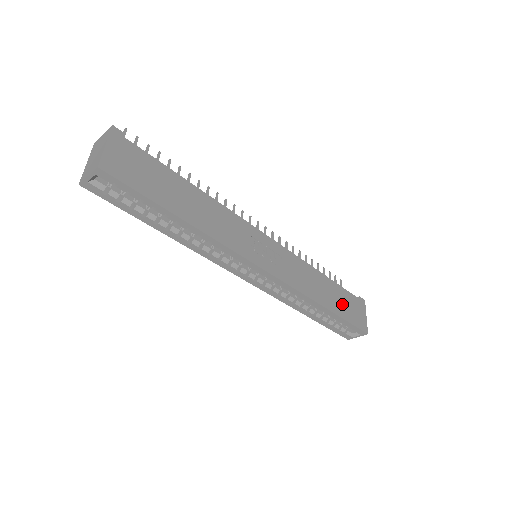
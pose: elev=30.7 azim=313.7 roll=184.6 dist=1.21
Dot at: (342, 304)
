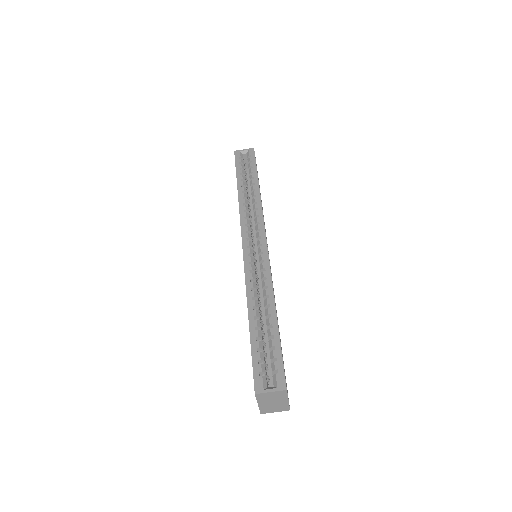
Dot at: (281, 348)
